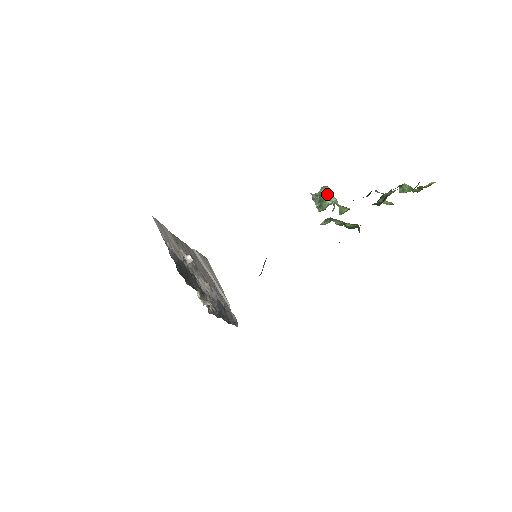
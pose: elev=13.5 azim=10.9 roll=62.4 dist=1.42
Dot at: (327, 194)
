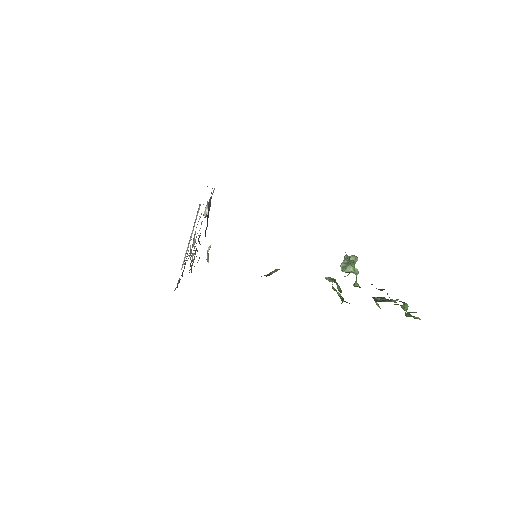
Dot at: (354, 263)
